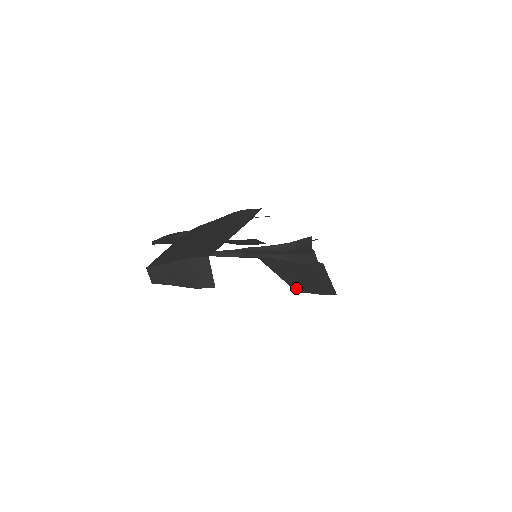
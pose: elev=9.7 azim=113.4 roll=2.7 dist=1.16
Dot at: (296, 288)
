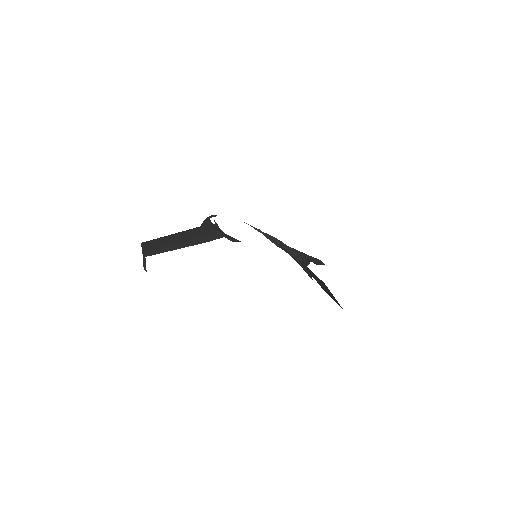
Dot at: (321, 287)
